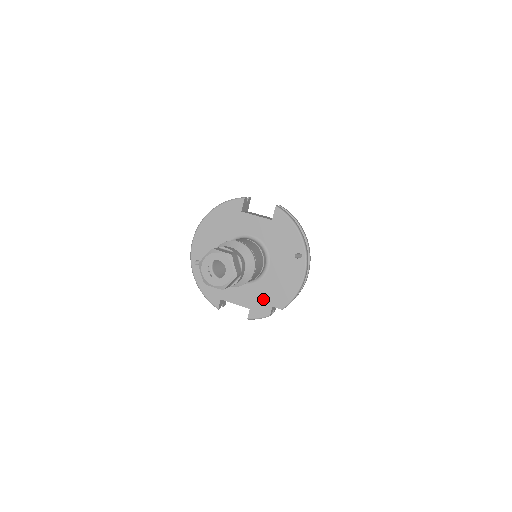
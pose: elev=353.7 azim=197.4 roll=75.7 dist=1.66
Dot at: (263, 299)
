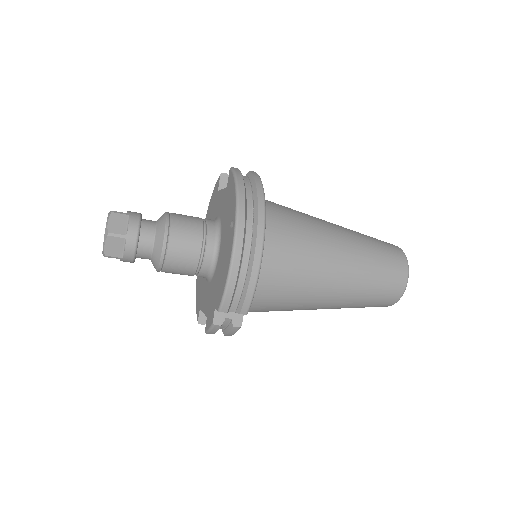
Dot at: (213, 300)
